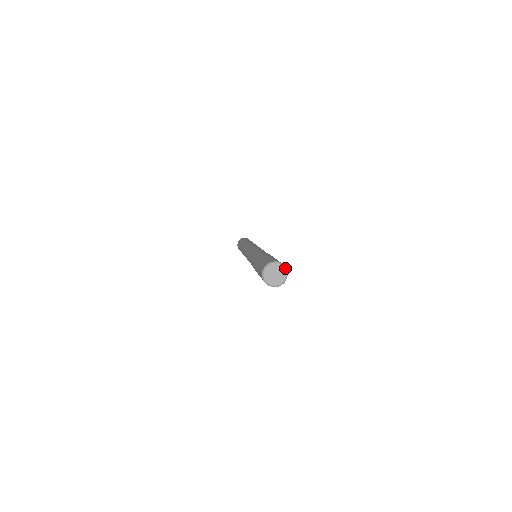
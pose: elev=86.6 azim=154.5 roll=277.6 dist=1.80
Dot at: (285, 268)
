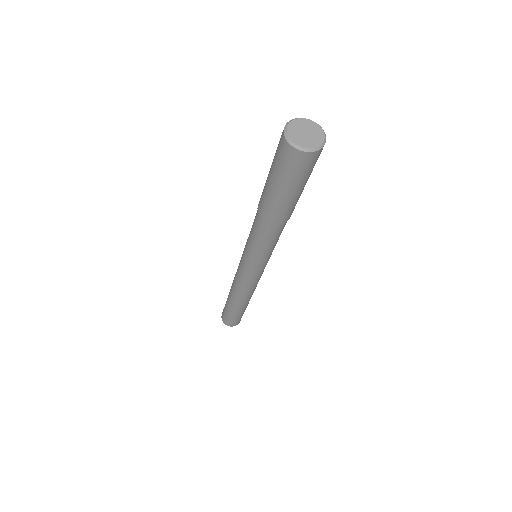
Dot at: (325, 138)
